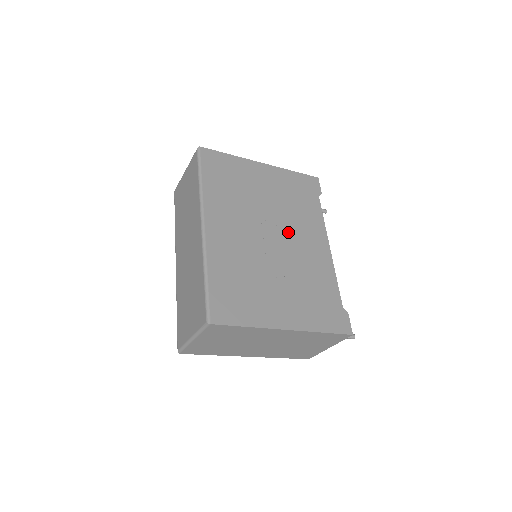
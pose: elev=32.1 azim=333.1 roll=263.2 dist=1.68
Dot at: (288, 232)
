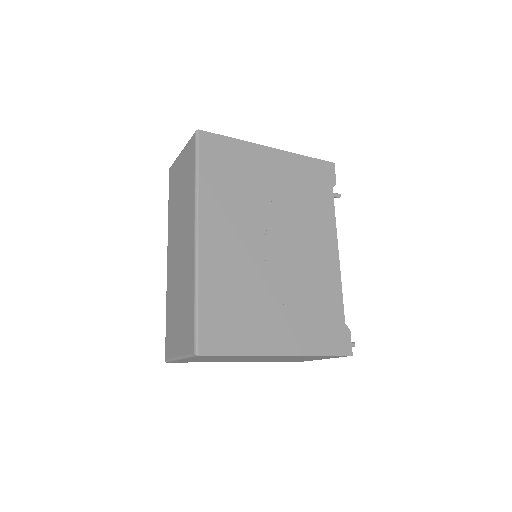
Dot at: (293, 236)
